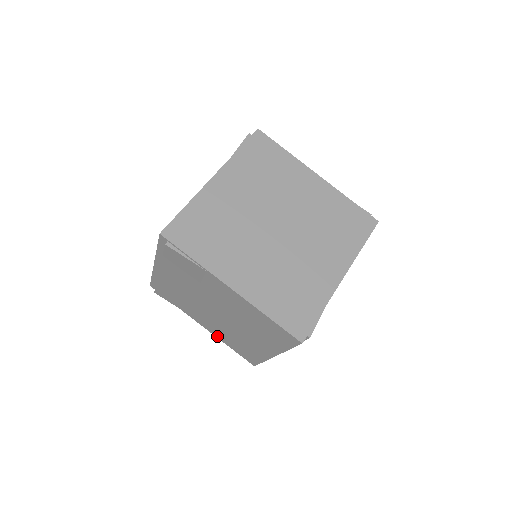
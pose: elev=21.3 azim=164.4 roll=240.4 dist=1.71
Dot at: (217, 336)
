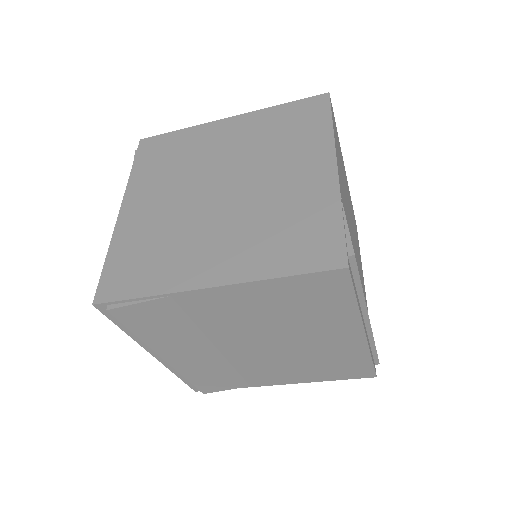
Dot at: (304, 381)
